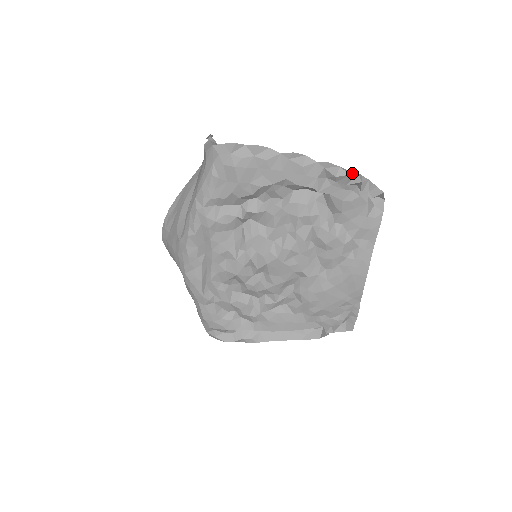
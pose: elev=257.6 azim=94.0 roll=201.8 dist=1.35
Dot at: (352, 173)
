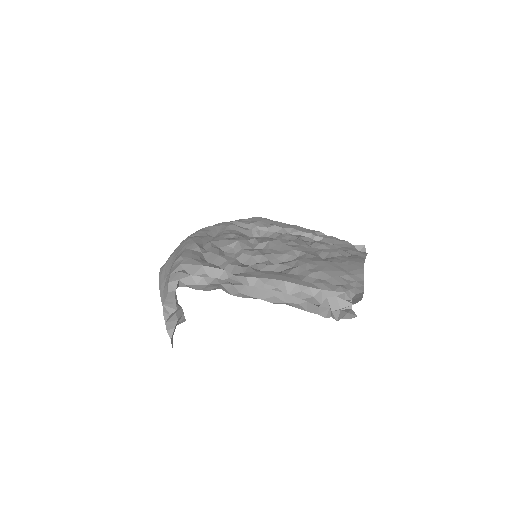
Dot at: occluded
